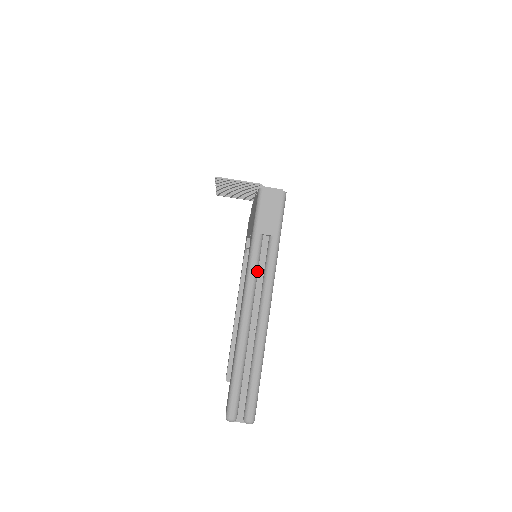
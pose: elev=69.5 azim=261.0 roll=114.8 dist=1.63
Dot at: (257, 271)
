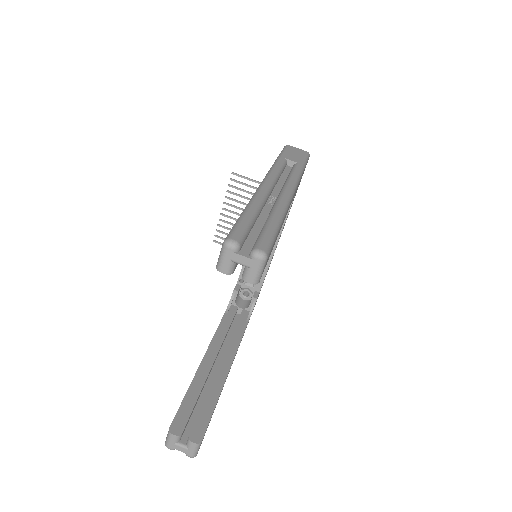
Dot at: (280, 173)
